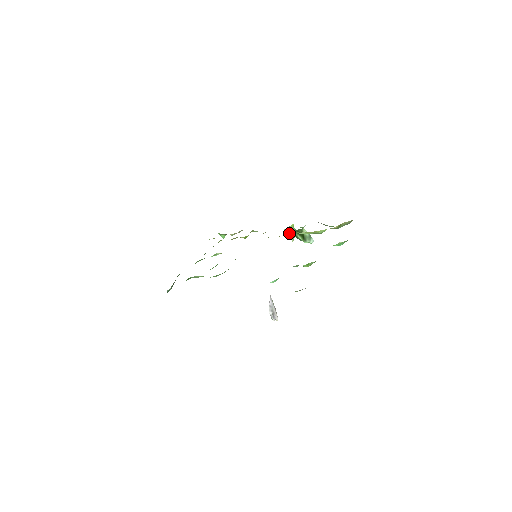
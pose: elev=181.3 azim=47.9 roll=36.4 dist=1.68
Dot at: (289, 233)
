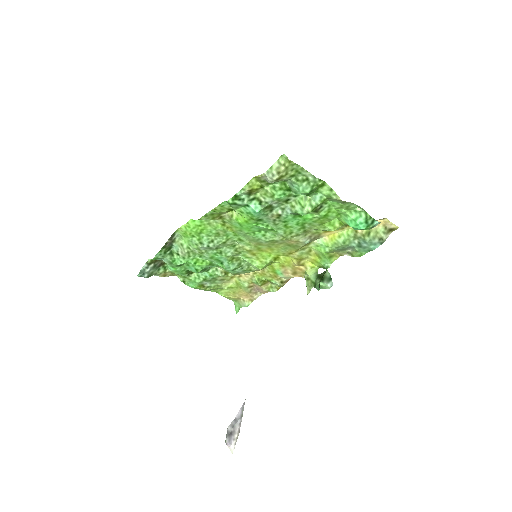
Dot at: (308, 279)
